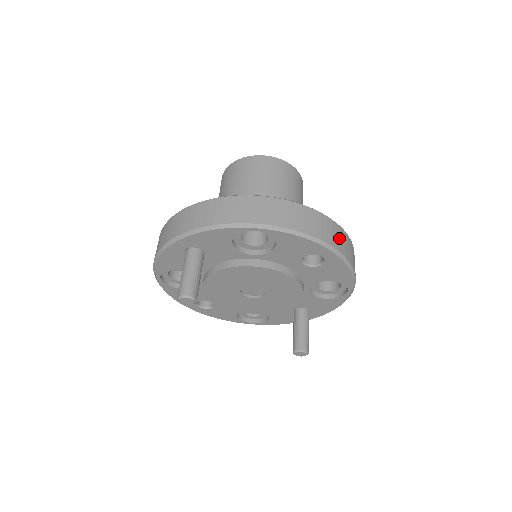
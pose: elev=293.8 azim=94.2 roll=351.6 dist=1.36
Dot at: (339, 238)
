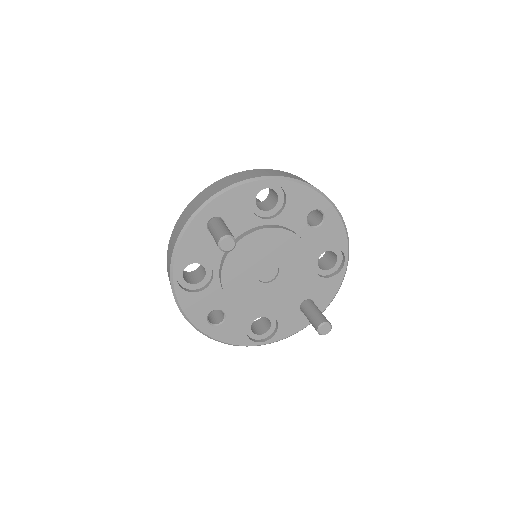
Dot at: occluded
